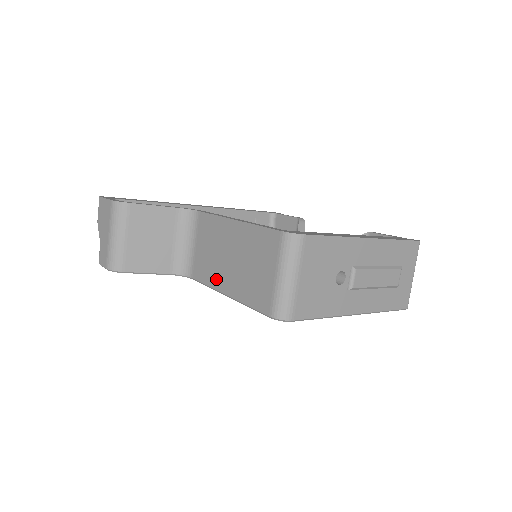
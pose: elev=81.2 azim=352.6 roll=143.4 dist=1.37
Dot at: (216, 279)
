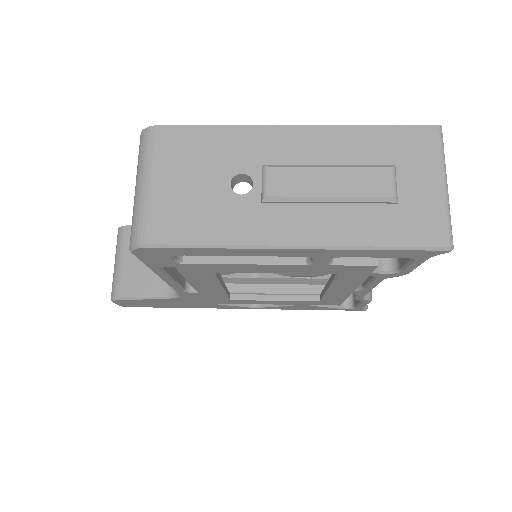
Dot at: occluded
